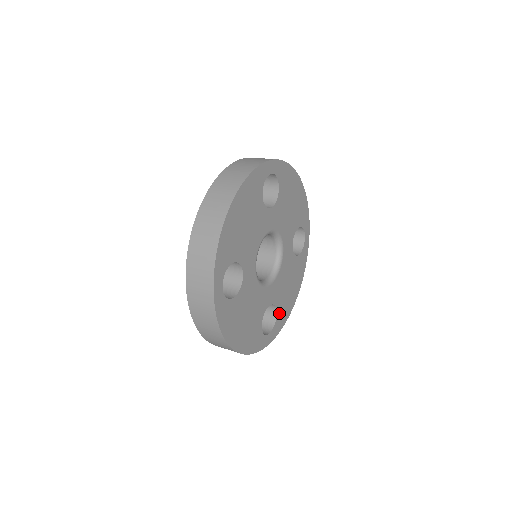
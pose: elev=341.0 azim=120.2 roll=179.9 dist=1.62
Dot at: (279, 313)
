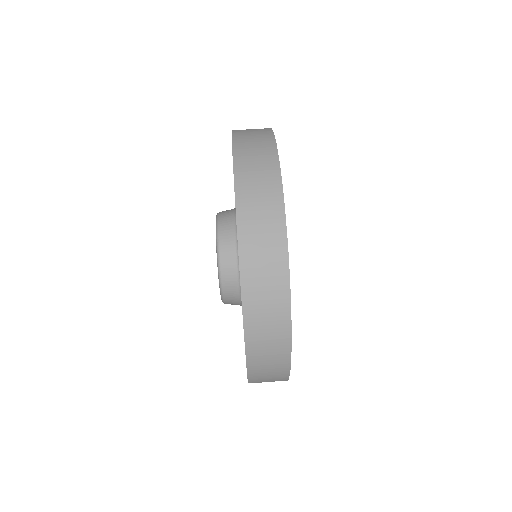
Dot at: occluded
